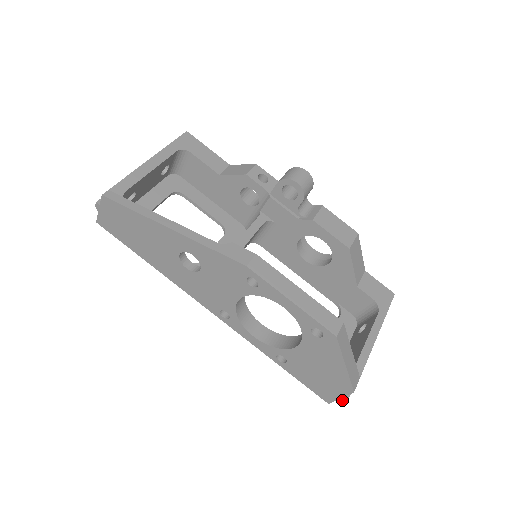
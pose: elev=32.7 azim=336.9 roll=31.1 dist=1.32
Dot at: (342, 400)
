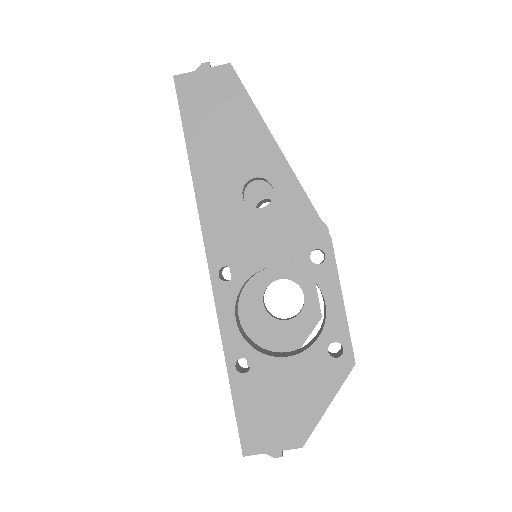
Dot at: (272, 455)
